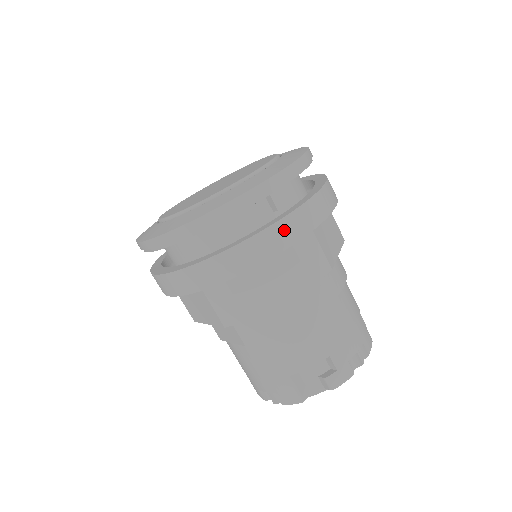
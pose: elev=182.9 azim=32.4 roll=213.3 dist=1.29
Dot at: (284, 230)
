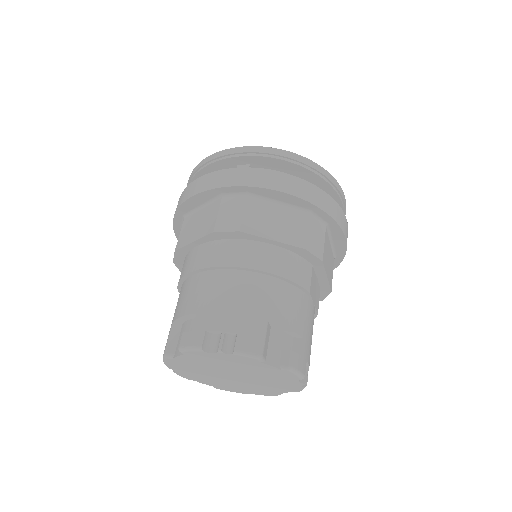
Dot at: (216, 178)
